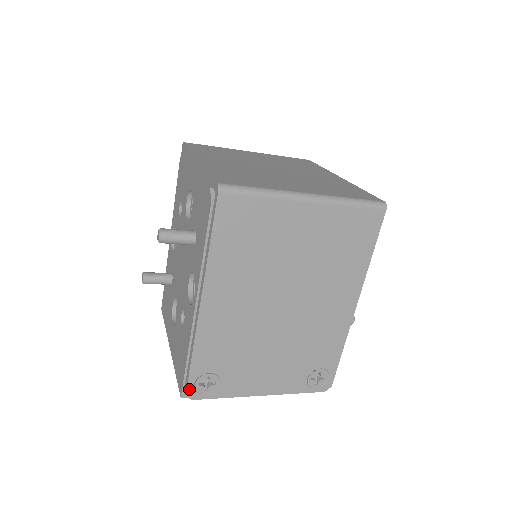
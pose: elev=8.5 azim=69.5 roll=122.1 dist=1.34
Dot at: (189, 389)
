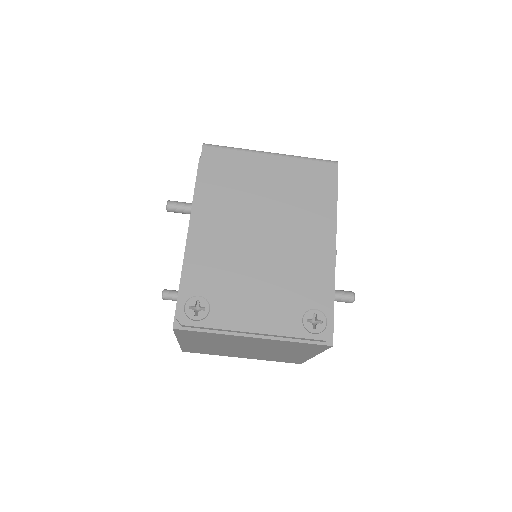
Dot at: (179, 311)
